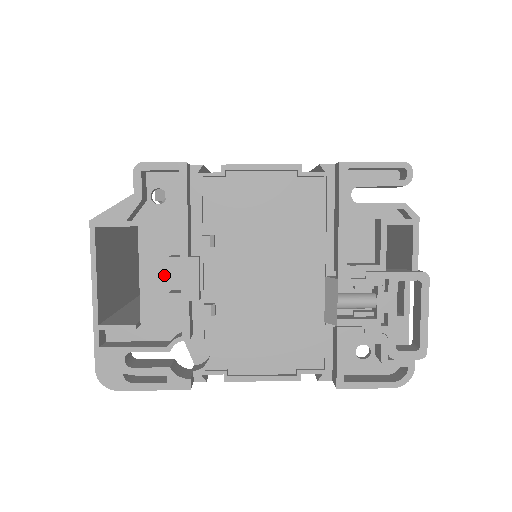
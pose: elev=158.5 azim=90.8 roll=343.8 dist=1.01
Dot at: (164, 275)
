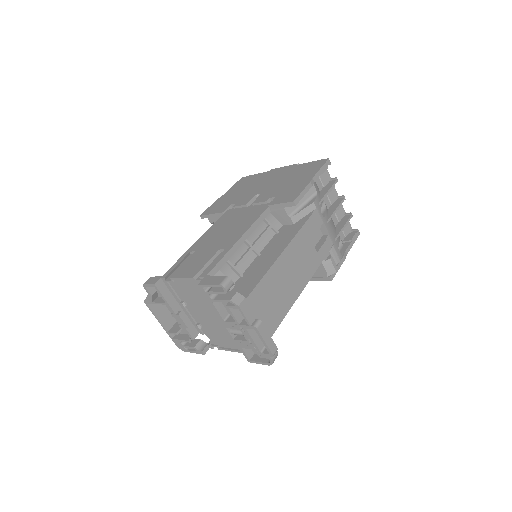
Dot at: occluded
